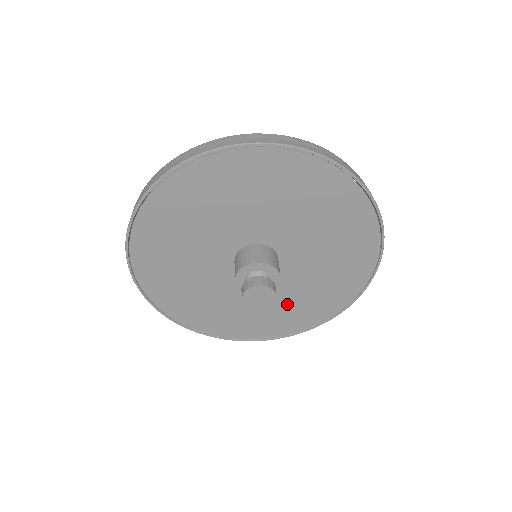
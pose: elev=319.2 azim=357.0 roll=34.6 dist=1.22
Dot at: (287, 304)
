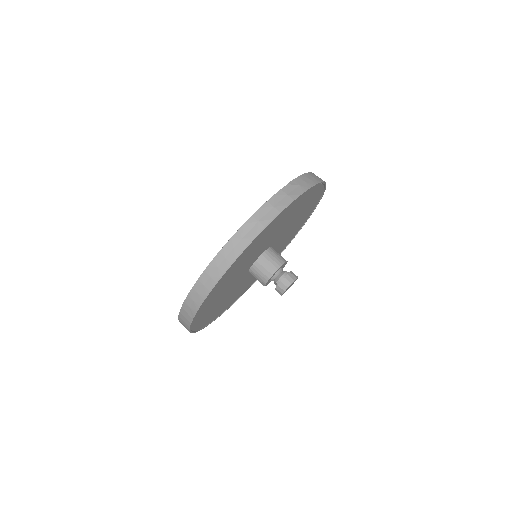
Dot at: (277, 251)
